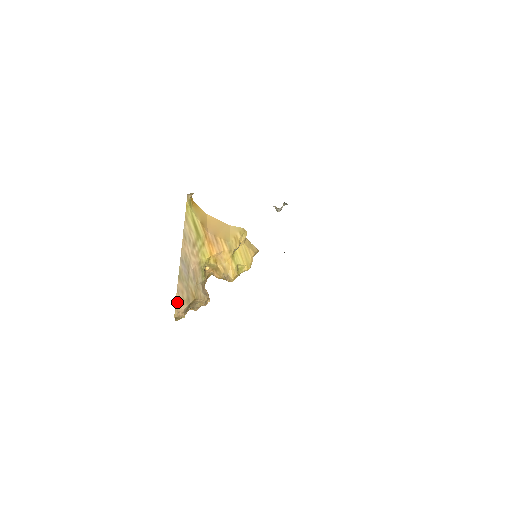
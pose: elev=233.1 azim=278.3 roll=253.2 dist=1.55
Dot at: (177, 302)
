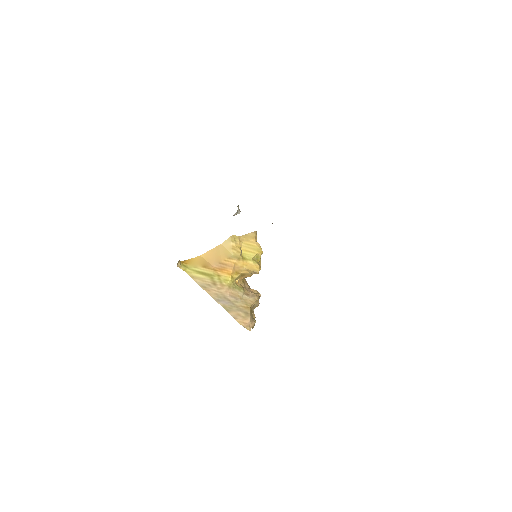
Dot at: (242, 323)
